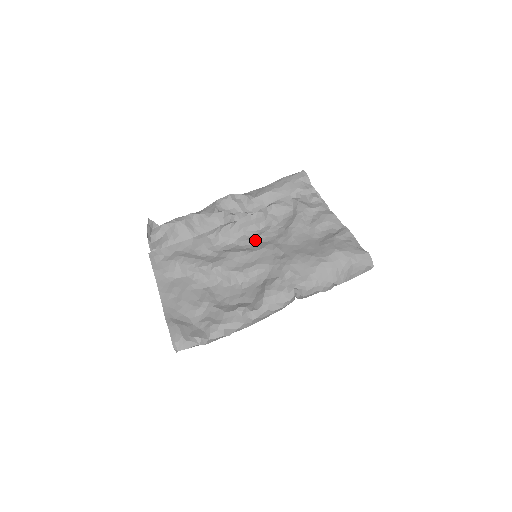
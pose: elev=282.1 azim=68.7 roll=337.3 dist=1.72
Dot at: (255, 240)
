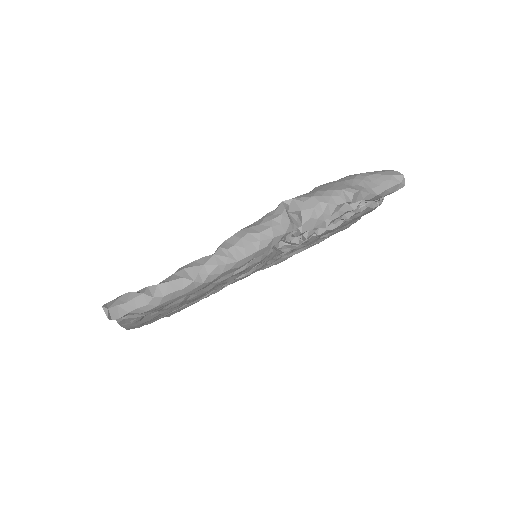
Dot at: occluded
